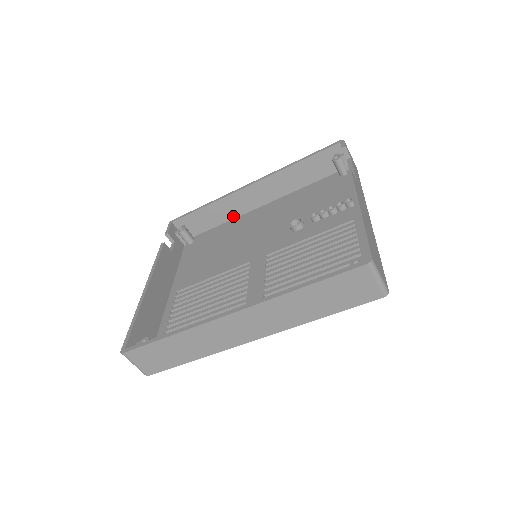
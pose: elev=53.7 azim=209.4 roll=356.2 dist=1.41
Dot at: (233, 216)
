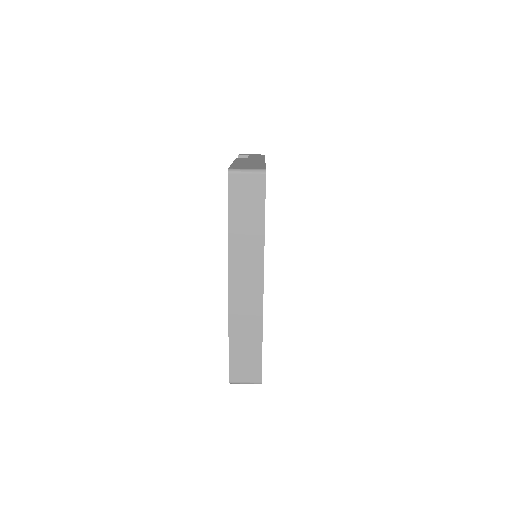
Dot at: occluded
